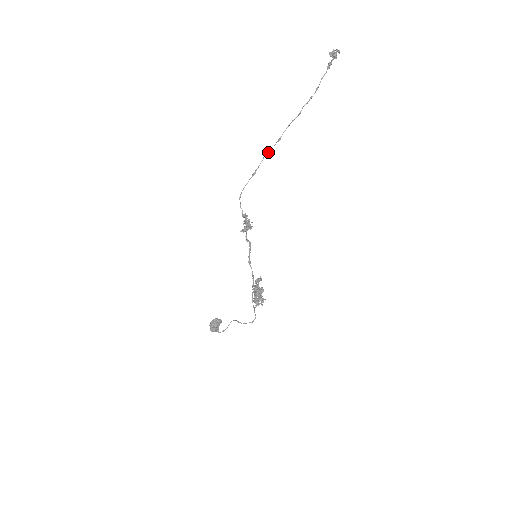
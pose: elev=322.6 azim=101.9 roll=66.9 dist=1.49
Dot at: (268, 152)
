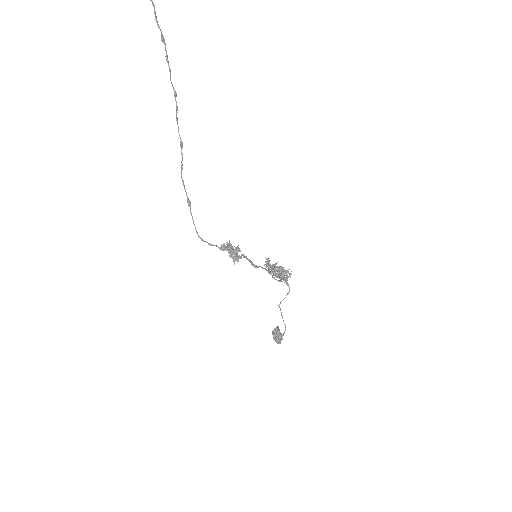
Dot at: (181, 168)
